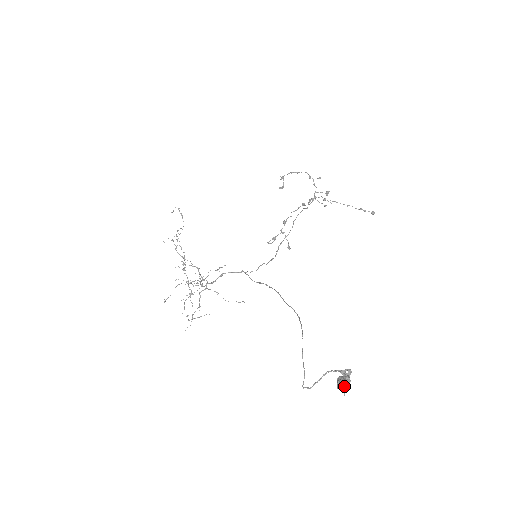
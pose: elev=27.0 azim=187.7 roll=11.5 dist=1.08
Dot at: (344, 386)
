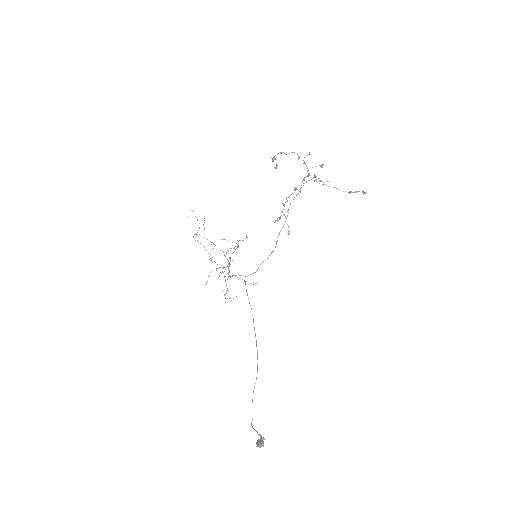
Dot at: (259, 447)
